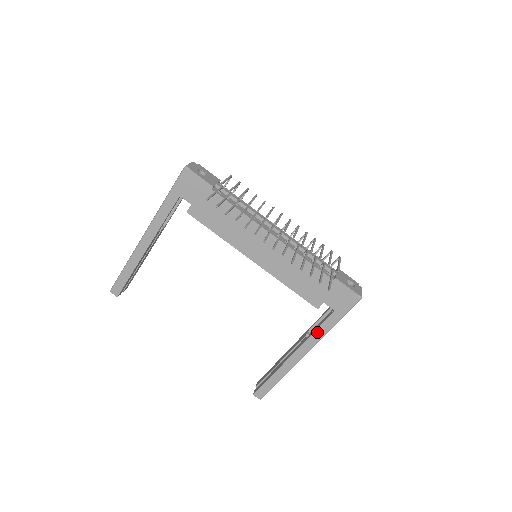
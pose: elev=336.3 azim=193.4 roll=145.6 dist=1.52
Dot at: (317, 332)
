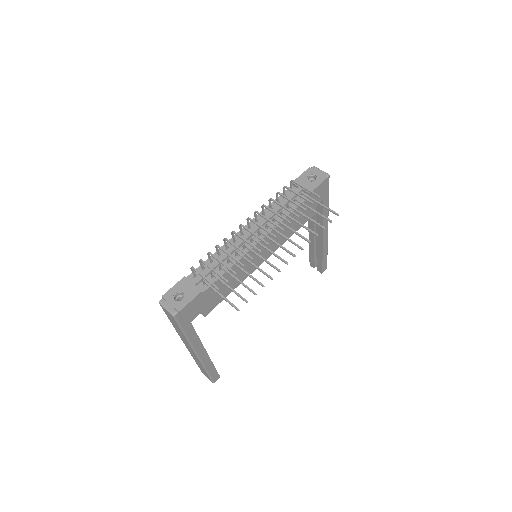
Dot at: occluded
